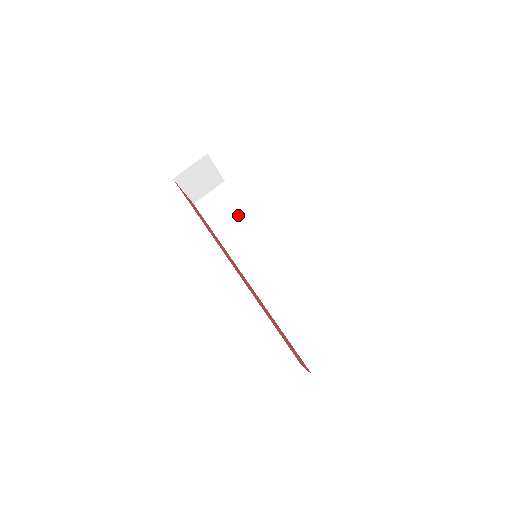
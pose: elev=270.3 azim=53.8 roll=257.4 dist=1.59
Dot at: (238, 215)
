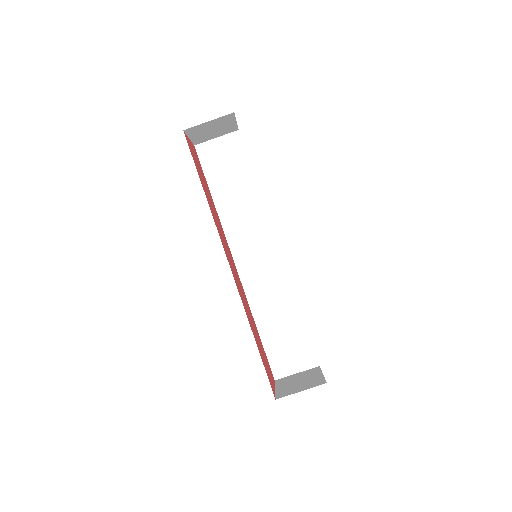
Dot at: (244, 183)
